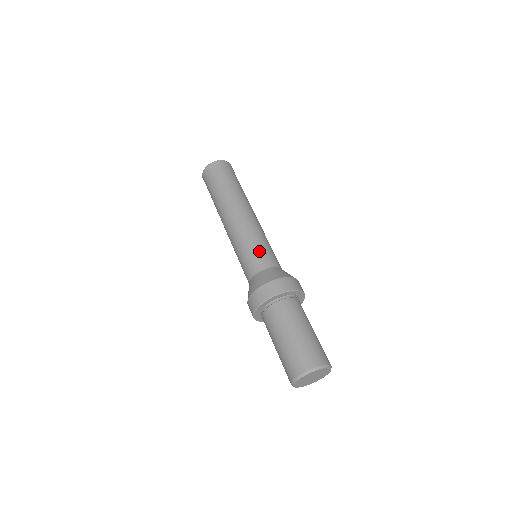
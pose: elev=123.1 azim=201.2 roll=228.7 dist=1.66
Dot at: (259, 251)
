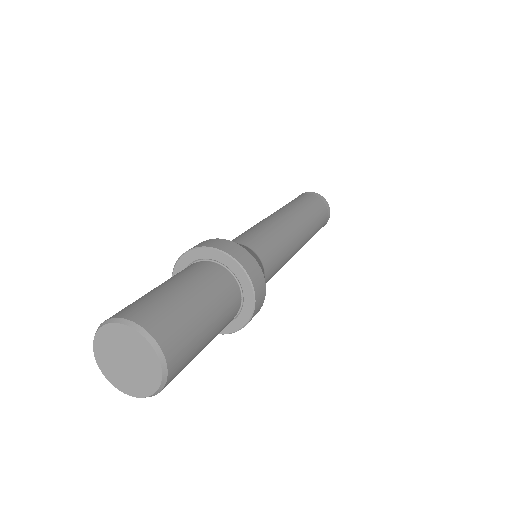
Dot at: (268, 241)
